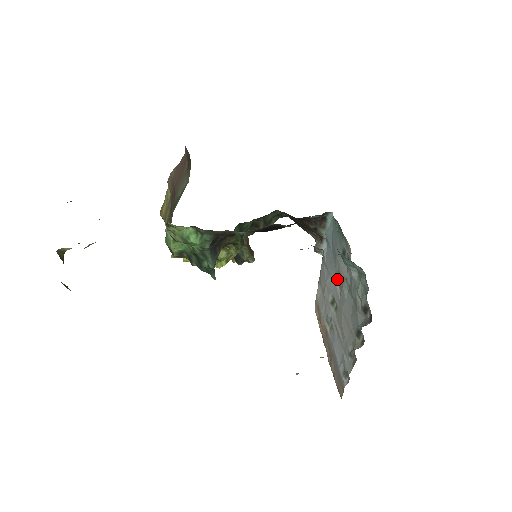
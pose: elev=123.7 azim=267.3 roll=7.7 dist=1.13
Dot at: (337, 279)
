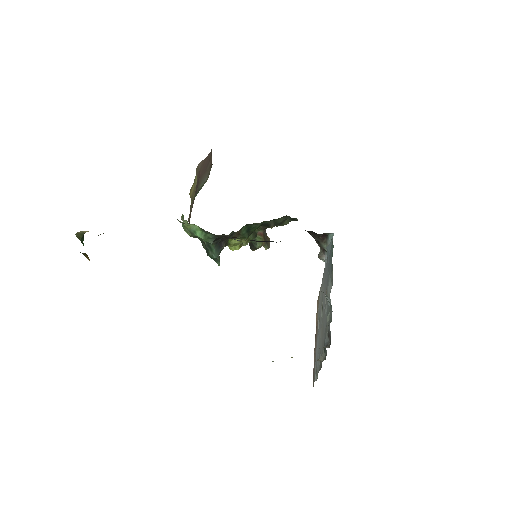
Dot at: occluded
